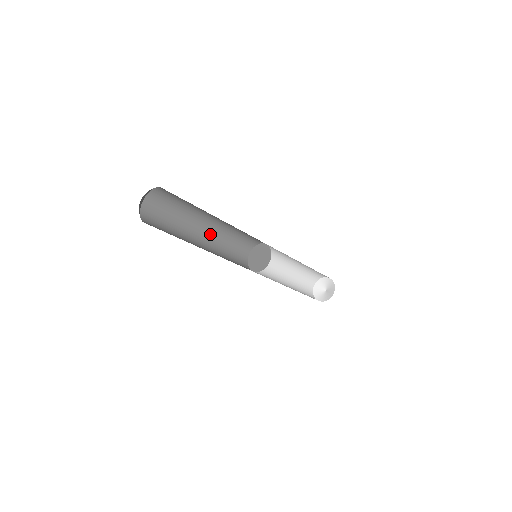
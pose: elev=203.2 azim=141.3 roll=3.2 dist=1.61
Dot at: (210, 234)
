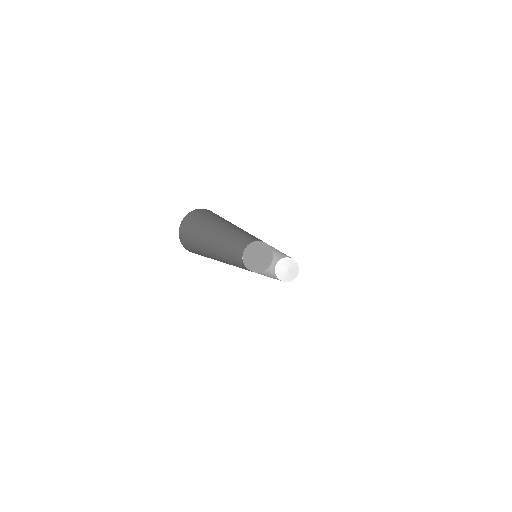
Dot at: (237, 229)
